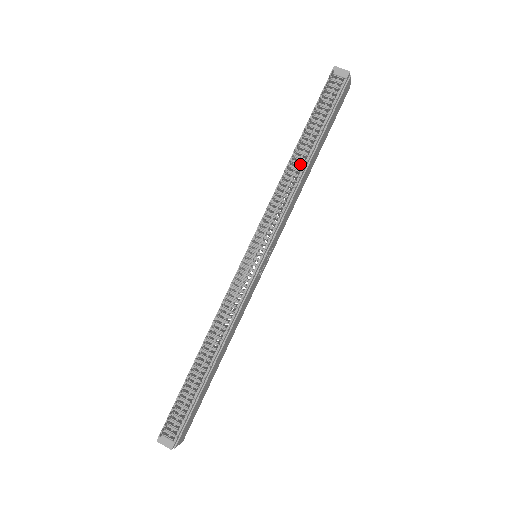
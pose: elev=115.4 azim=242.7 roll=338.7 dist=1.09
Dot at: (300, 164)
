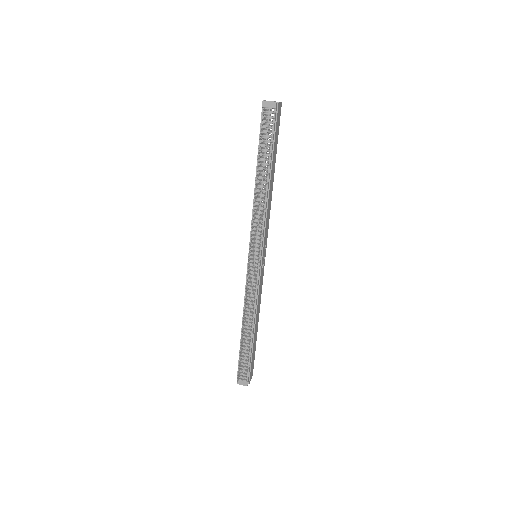
Dot at: (263, 187)
